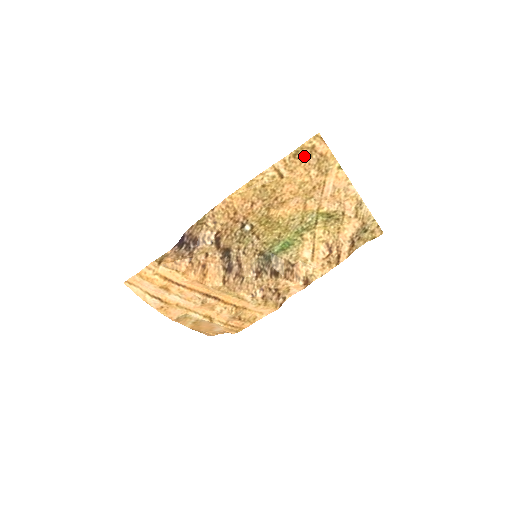
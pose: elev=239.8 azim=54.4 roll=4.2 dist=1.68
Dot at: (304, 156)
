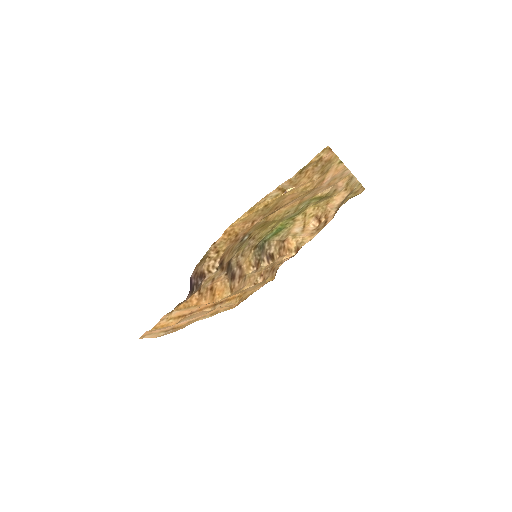
Dot at: (309, 168)
